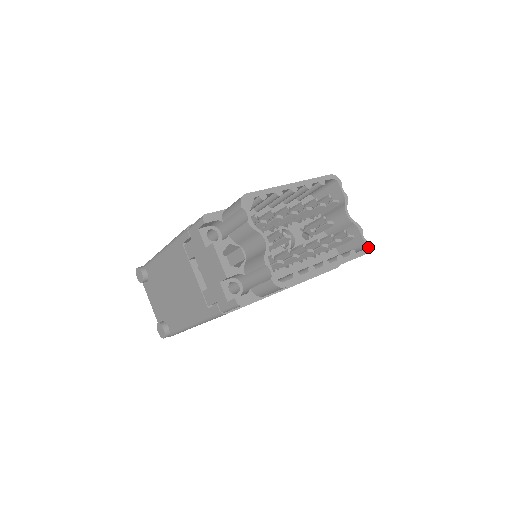
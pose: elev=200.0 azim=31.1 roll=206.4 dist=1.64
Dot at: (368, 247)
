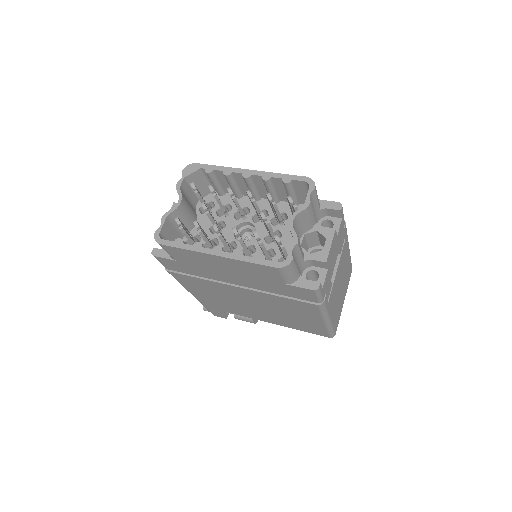
Dot at: (288, 263)
